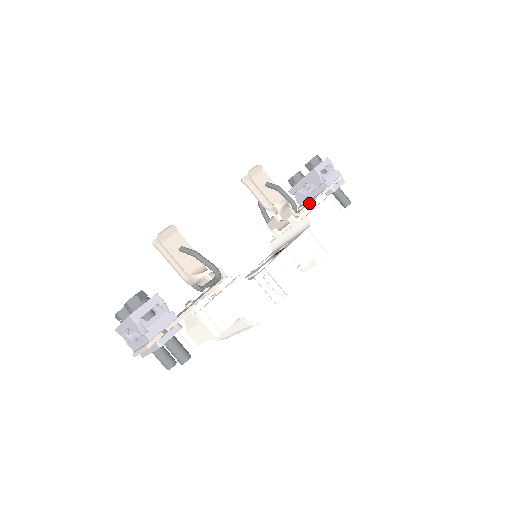
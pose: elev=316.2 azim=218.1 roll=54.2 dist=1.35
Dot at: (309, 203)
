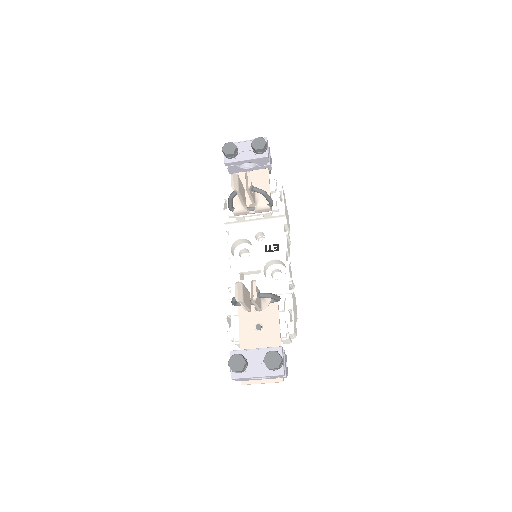
Dot at: (270, 192)
